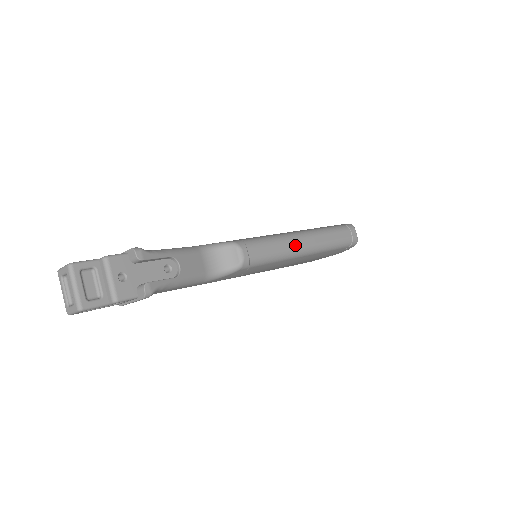
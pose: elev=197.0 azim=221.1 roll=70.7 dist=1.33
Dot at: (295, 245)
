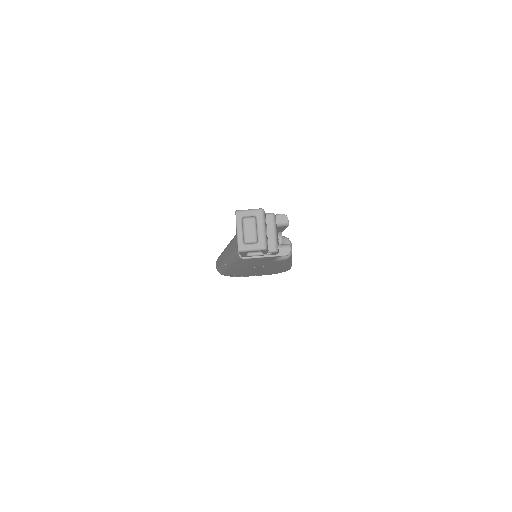
Dot at: occluded
